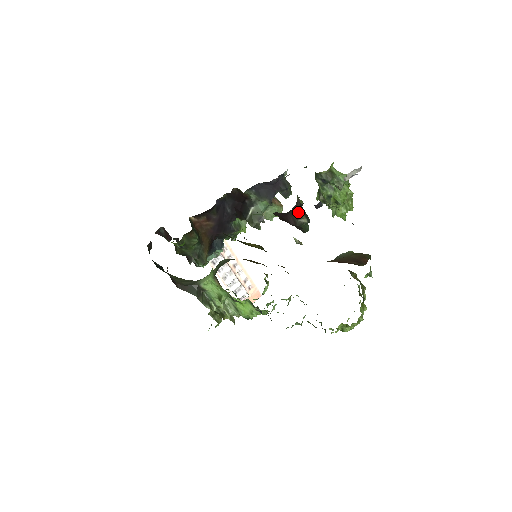
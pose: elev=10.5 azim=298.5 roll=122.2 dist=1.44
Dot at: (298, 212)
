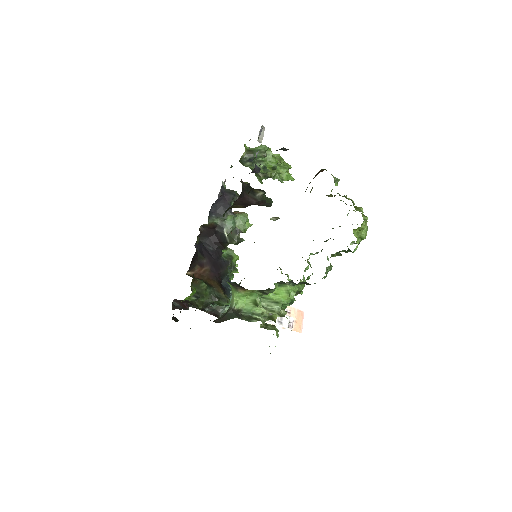
Dot at: occluded
